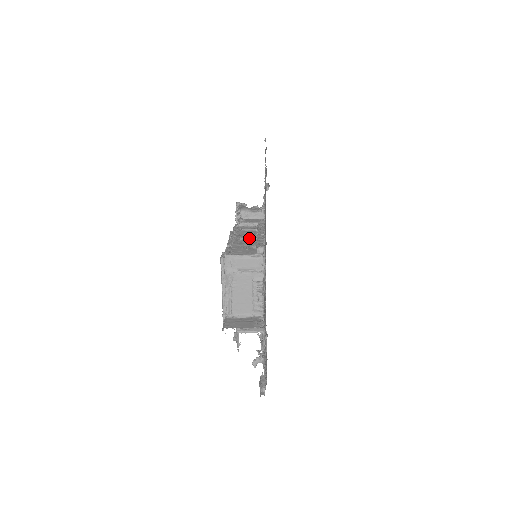
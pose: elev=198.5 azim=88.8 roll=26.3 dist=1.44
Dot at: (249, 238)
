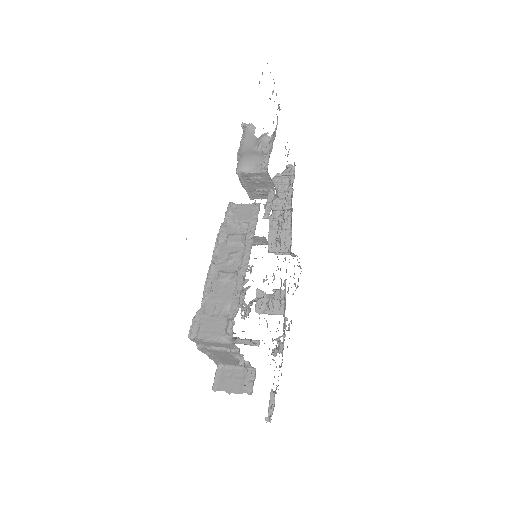
Dot at: (228, 279)
